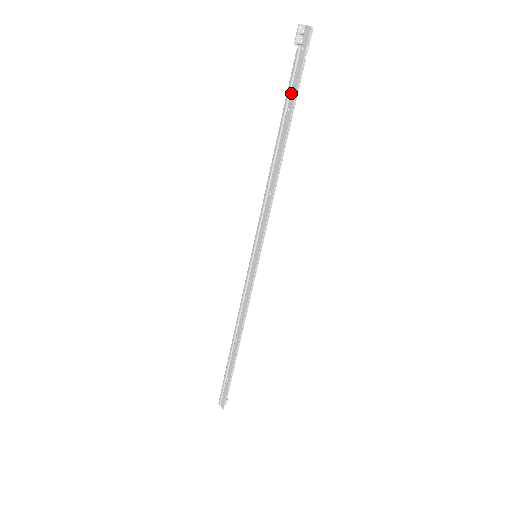
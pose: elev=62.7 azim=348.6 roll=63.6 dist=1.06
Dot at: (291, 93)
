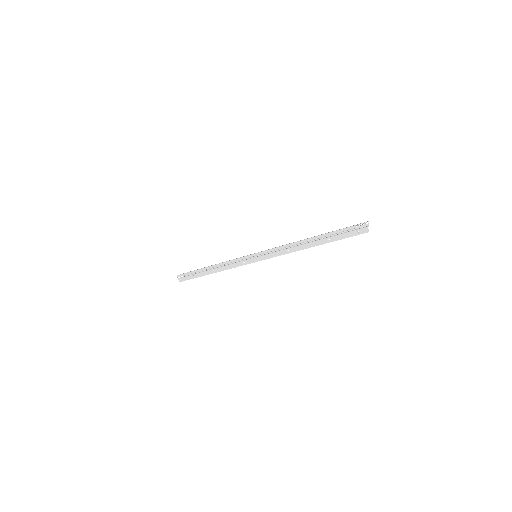
Dot at: (336, 236)
